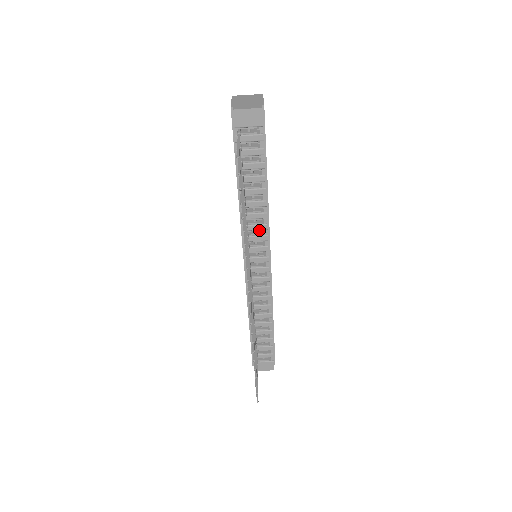
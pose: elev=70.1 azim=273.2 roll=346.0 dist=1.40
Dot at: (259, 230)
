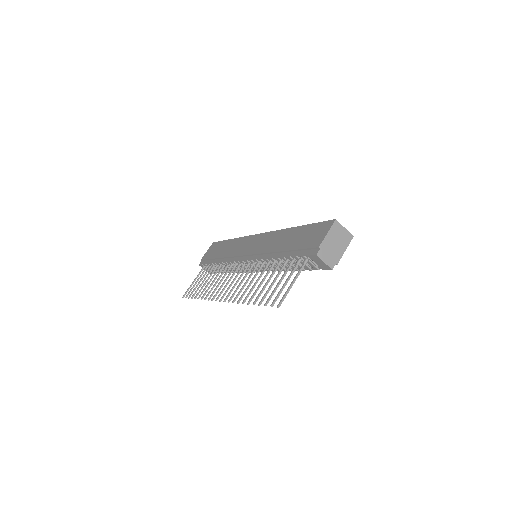
Dot at: (268, 267)
